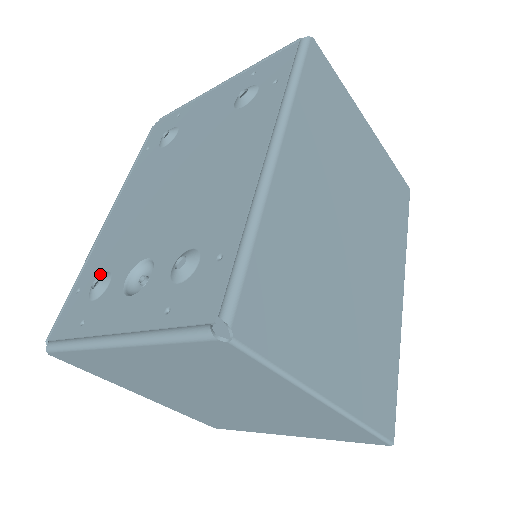
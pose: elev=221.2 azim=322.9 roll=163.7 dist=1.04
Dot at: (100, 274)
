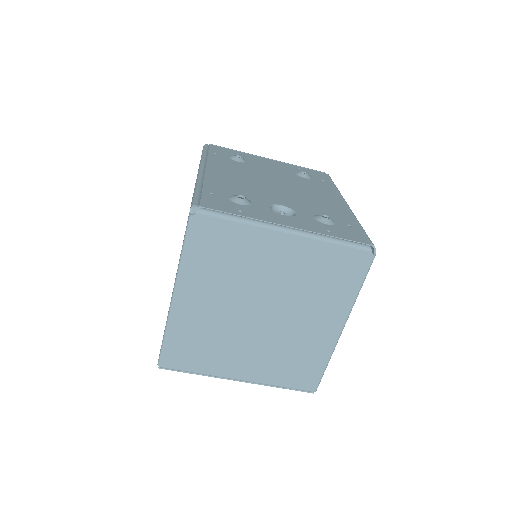
Dot at: (233, 195)
